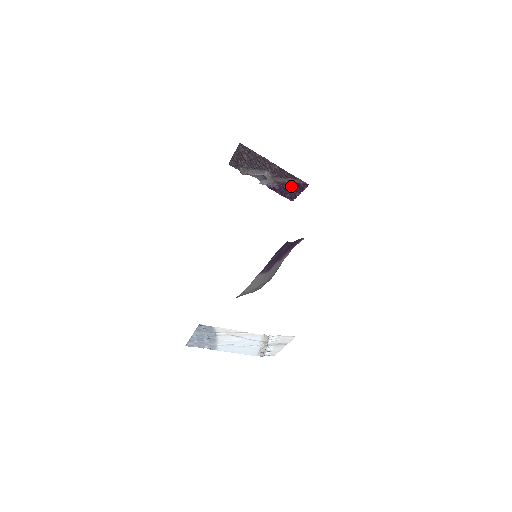
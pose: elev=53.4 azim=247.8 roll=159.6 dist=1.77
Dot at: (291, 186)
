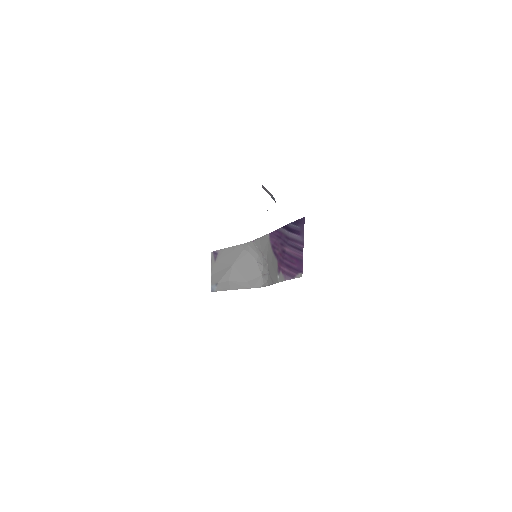
Dot at: occluded
